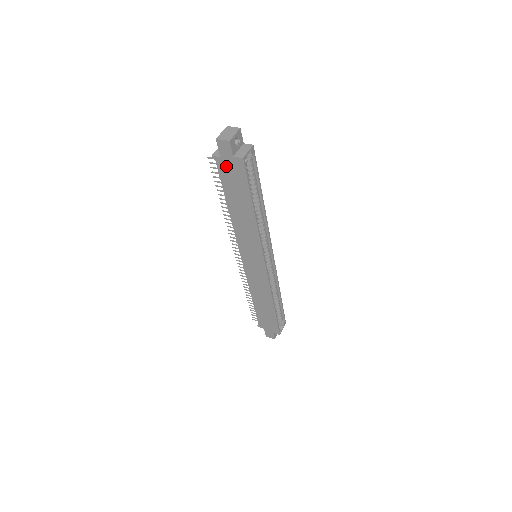
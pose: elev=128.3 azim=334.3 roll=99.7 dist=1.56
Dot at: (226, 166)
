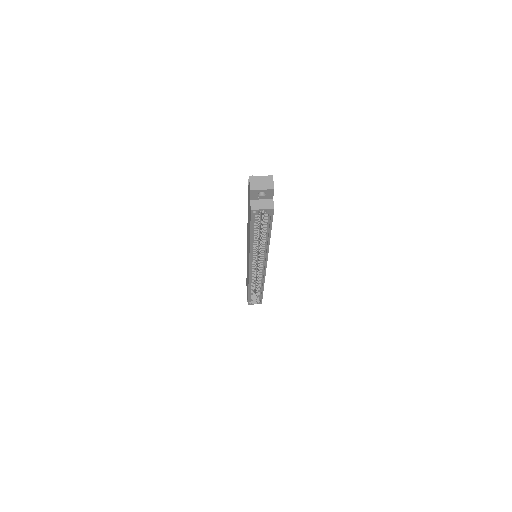
Dot at: occluded
